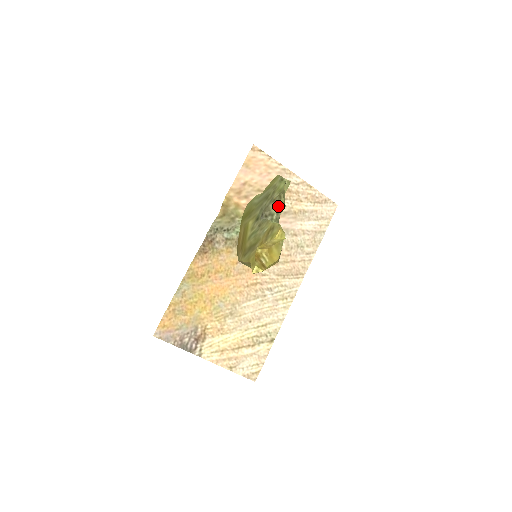
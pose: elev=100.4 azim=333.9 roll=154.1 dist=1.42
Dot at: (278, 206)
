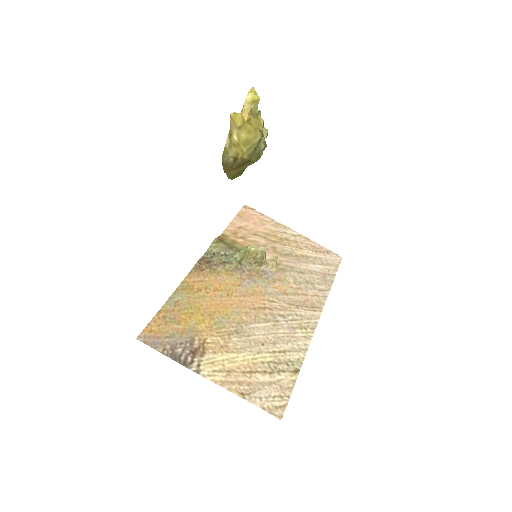
Dot at: occluded
